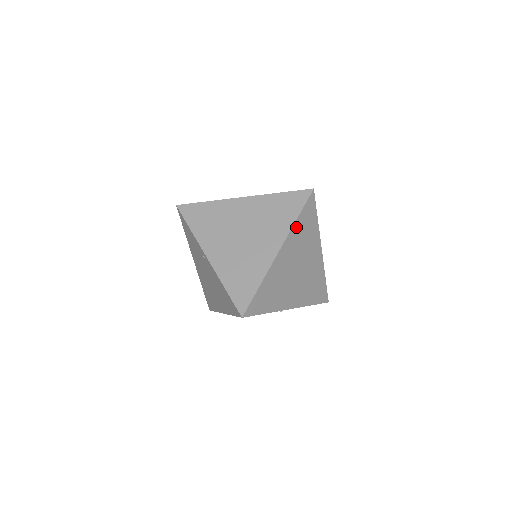
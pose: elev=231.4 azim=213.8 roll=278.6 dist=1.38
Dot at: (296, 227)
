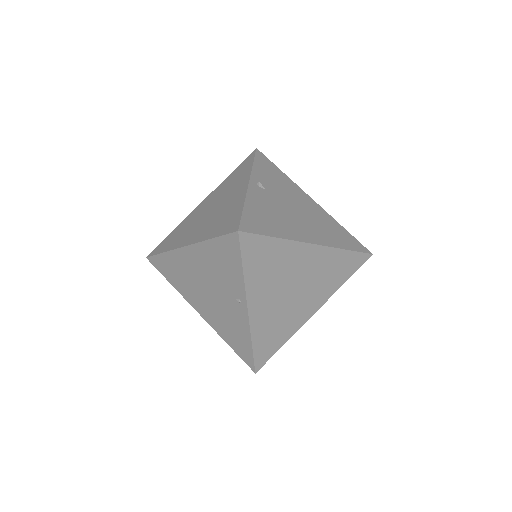
Dot at: occluded
